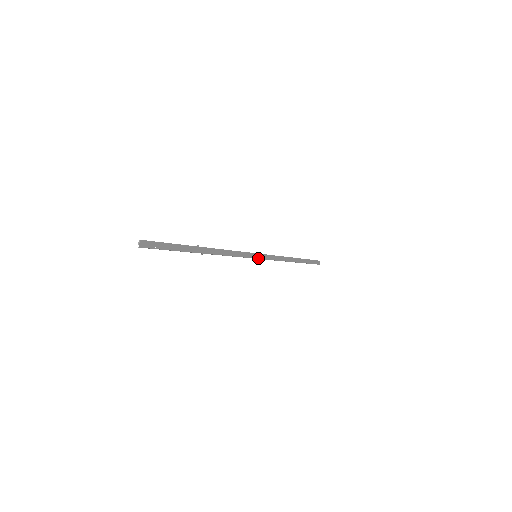
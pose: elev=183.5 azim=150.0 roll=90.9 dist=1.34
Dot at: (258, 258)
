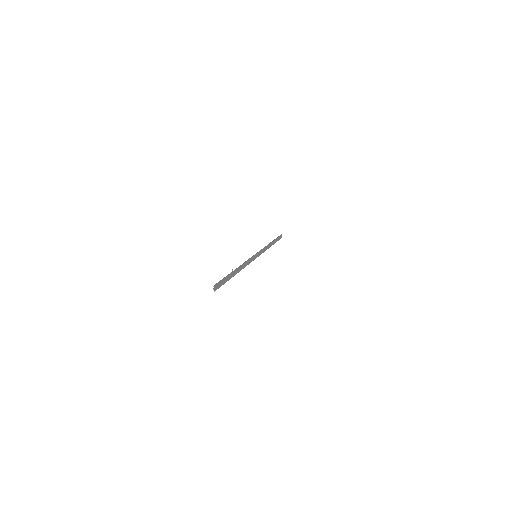
Dot at: occluded
